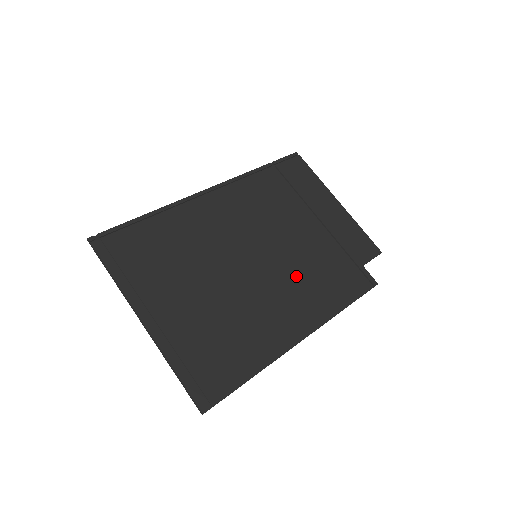
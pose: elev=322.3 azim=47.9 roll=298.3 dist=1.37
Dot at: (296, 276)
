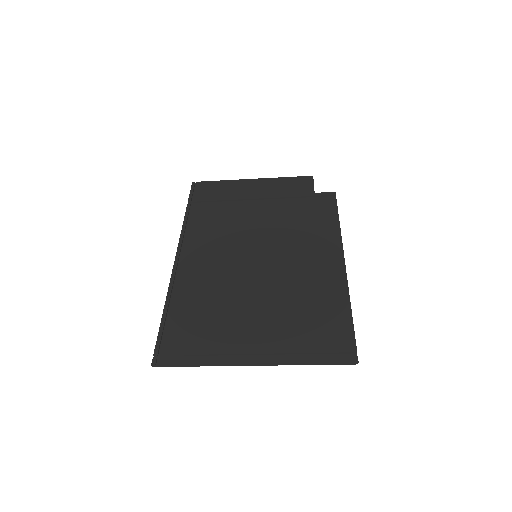
Dot at: (292, 239)
